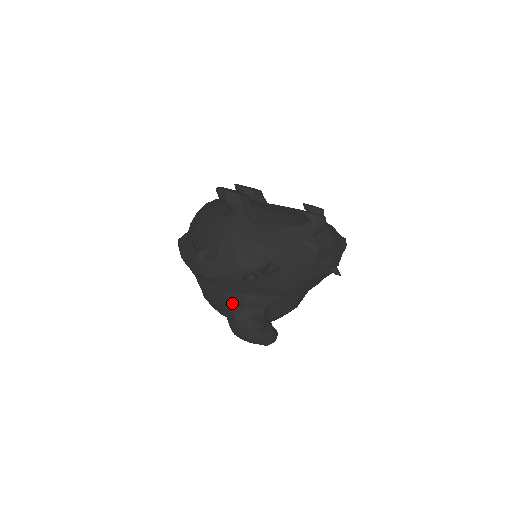
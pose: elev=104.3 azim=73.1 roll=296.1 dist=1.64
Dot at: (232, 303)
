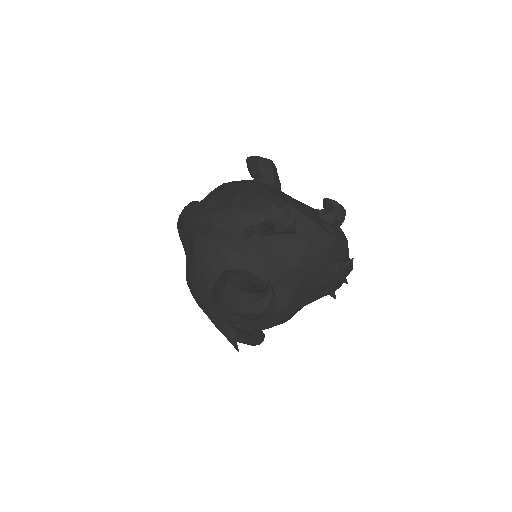
Dot at: (228, 268)
